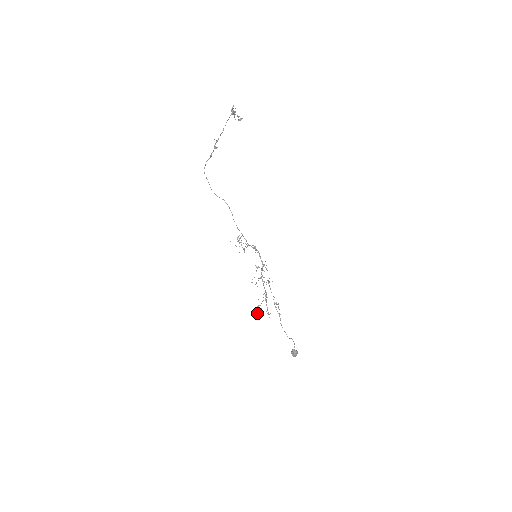
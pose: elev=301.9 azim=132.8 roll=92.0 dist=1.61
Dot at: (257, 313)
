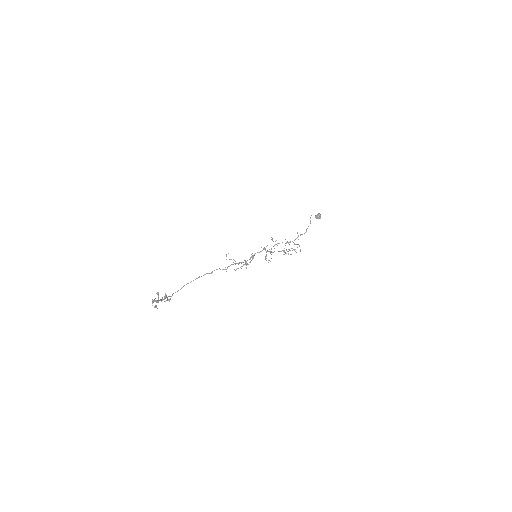
Dot at: occluded
